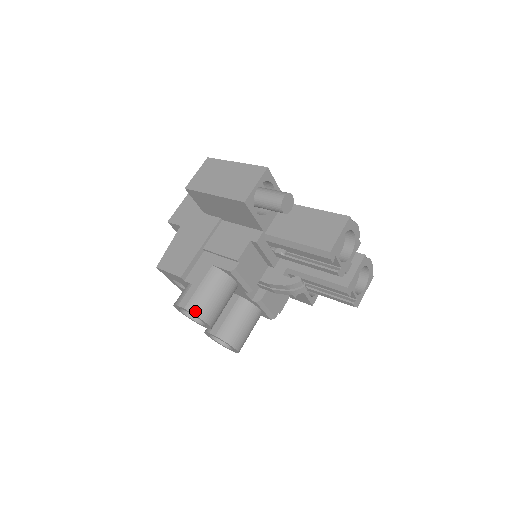
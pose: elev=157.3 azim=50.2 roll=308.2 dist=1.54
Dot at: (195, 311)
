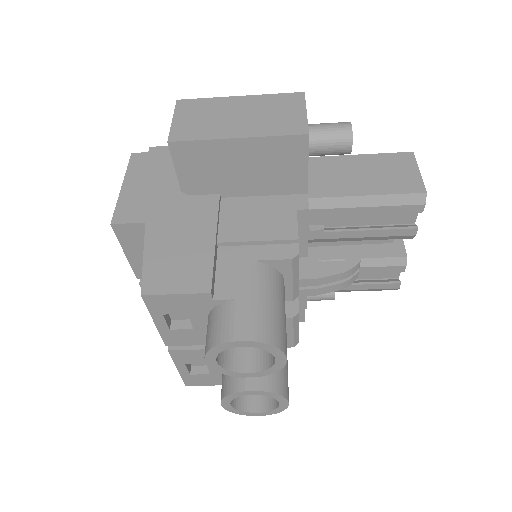
Dot at: (270, 339)
